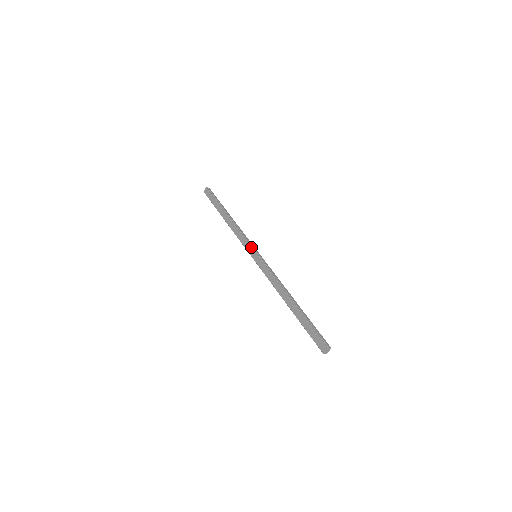
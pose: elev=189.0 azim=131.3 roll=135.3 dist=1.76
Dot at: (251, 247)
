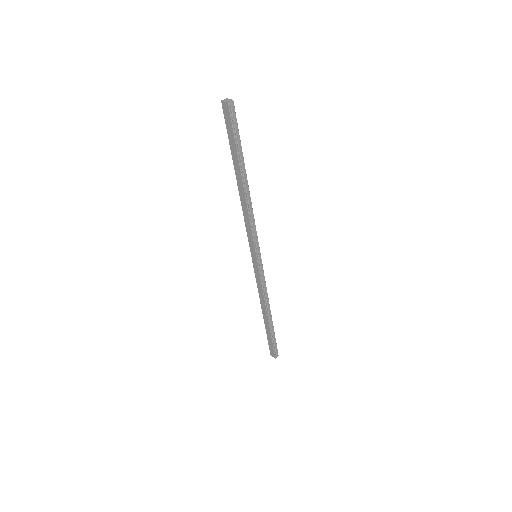
Dot at: (255, 249)
